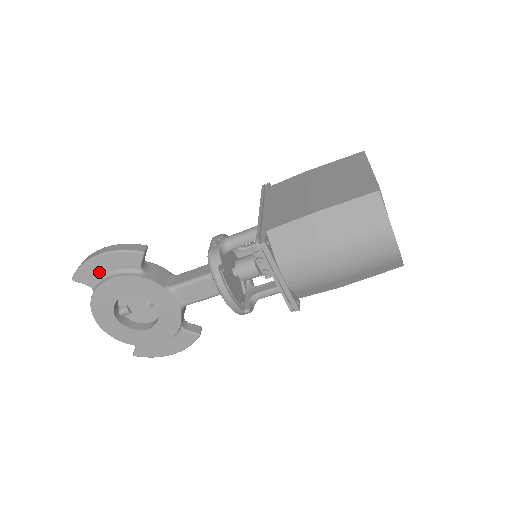
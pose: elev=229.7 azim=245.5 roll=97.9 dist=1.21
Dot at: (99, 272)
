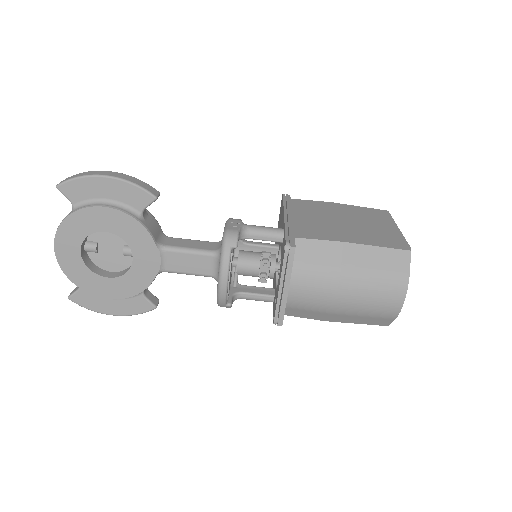
Dot at: (94, 193)
